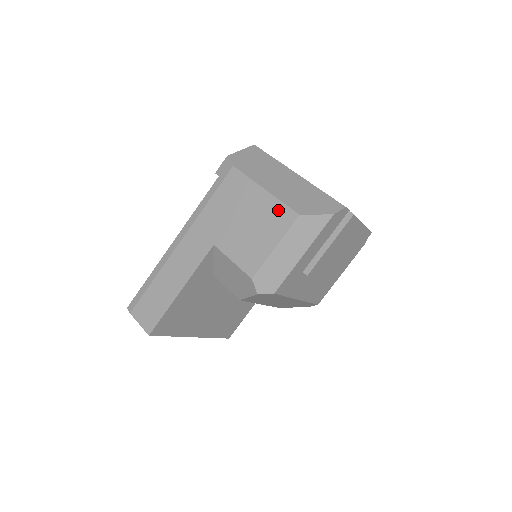
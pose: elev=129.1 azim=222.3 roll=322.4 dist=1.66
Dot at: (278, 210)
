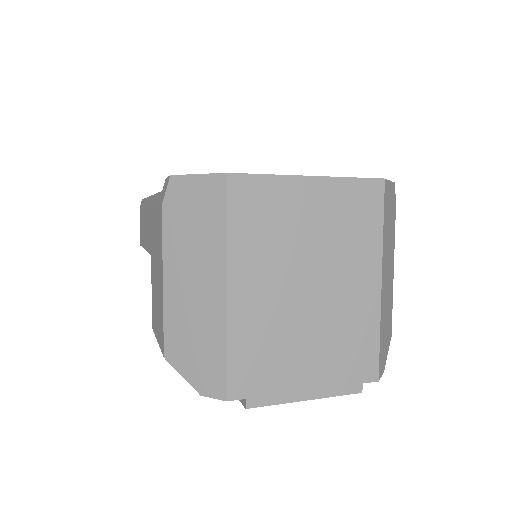
Dot at: (161, 321)
